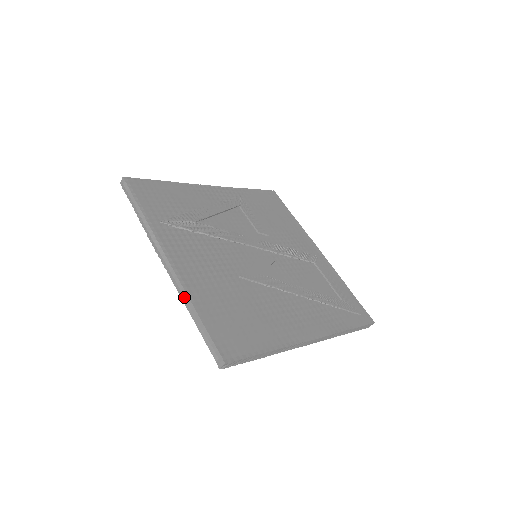
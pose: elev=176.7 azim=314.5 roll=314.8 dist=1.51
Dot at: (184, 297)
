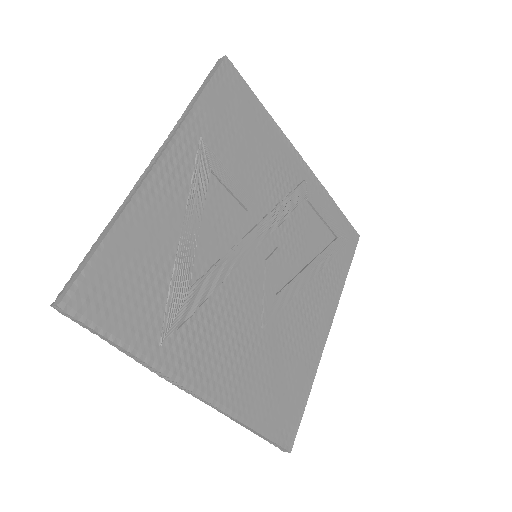
Dot at: (232, 419)
